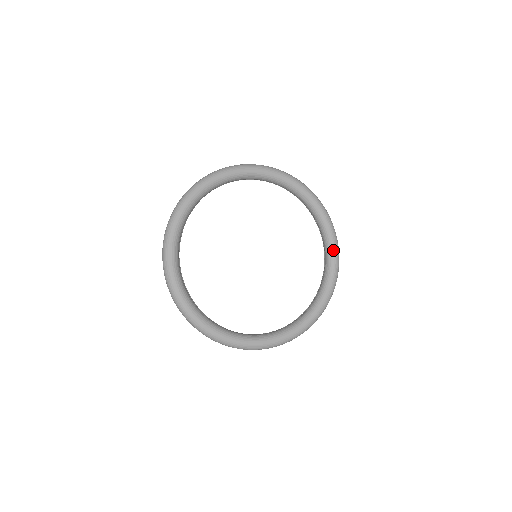
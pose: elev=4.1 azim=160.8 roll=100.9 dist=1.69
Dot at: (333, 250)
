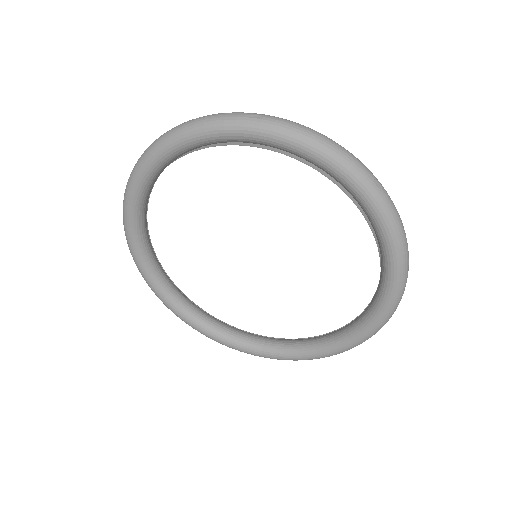
Dot at: (341, 345)
